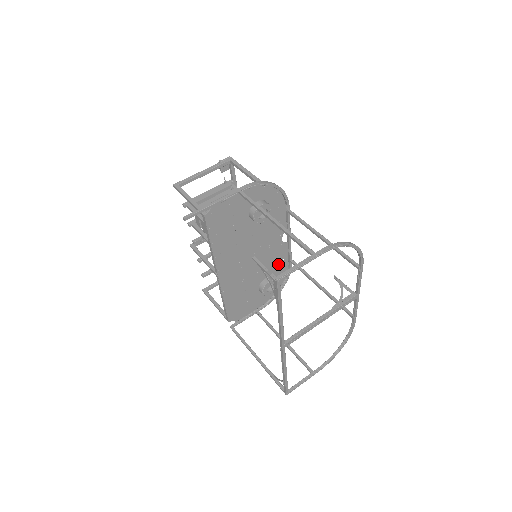
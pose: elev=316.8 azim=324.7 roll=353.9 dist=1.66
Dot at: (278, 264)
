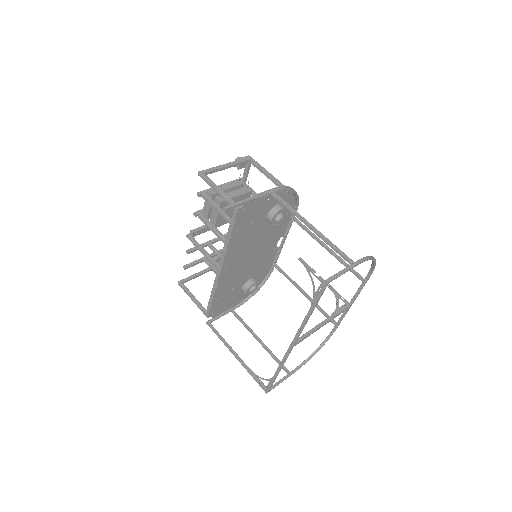
Dot at: (264, 267)
